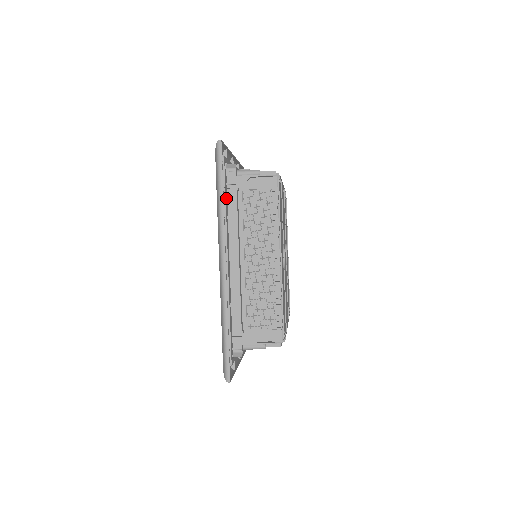
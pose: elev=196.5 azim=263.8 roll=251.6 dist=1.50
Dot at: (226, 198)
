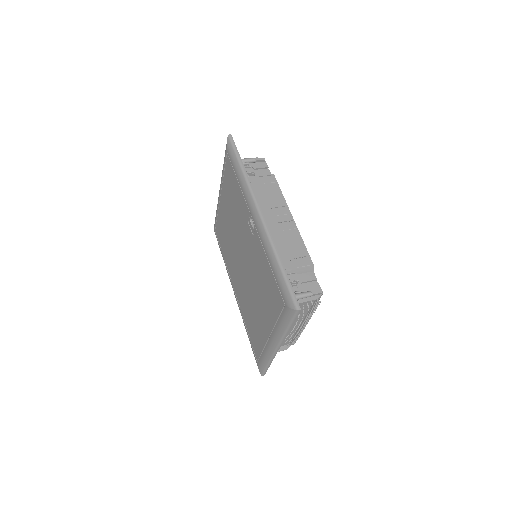
Dot at: occluded
